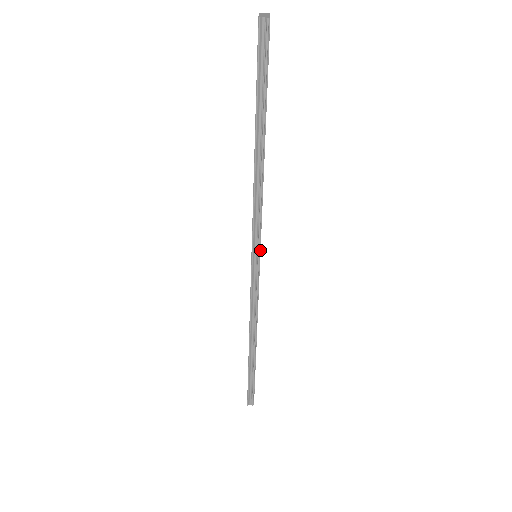
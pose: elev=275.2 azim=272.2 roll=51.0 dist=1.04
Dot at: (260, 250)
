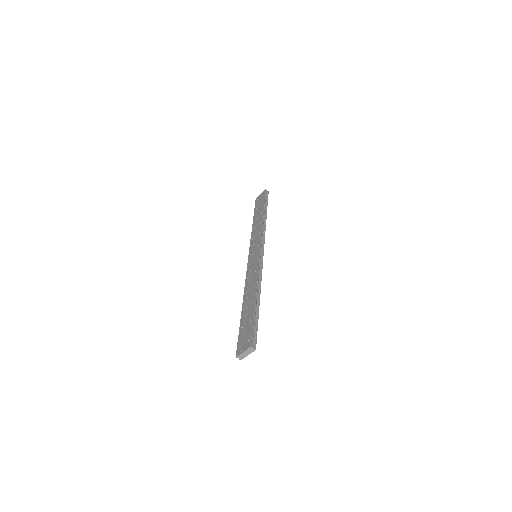
Dot at: occluded
